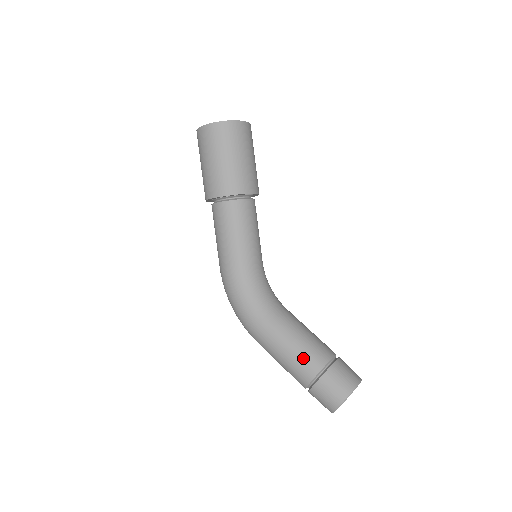
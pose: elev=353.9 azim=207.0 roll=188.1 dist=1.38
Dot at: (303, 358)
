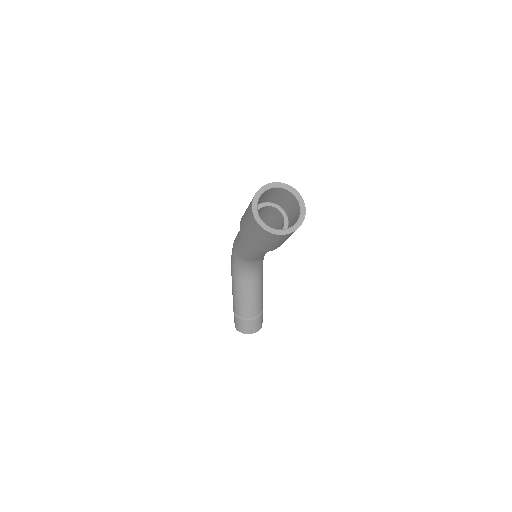
Dot at: (236, 304)
